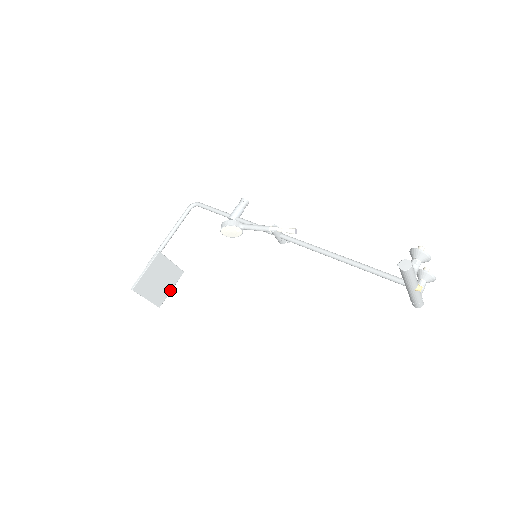
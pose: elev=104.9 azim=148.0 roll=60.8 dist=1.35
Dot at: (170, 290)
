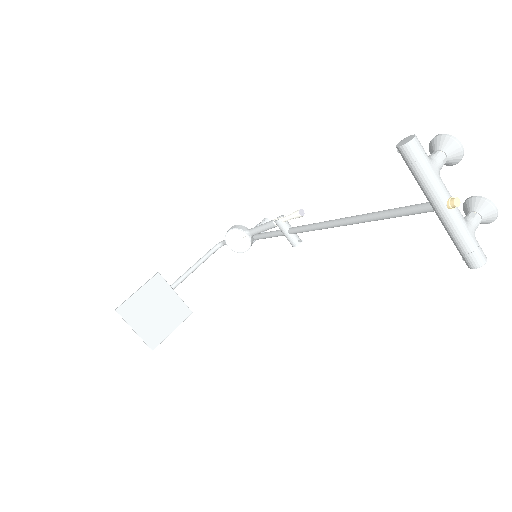
Dot at: (170, 331)
